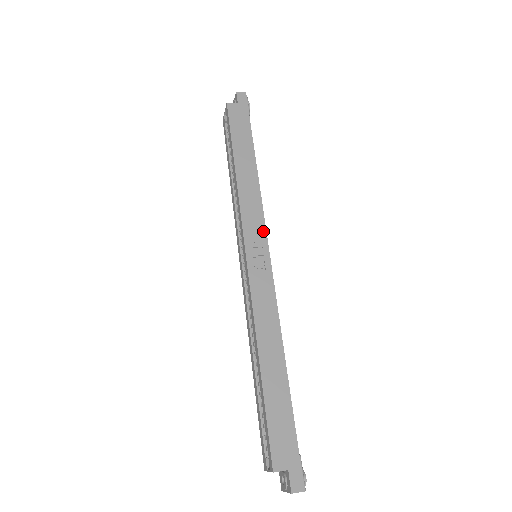
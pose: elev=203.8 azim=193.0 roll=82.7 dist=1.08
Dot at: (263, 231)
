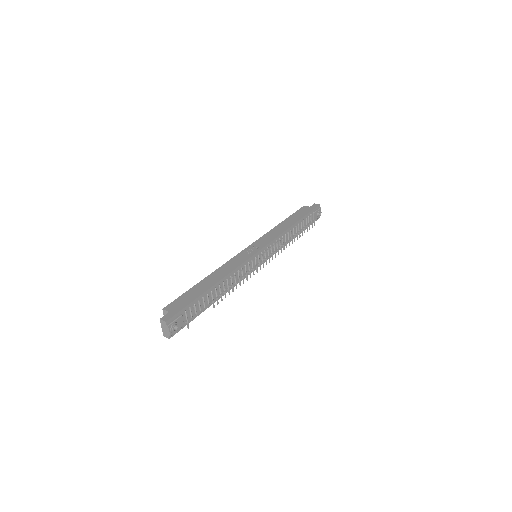
Dot at: (266, 244)
